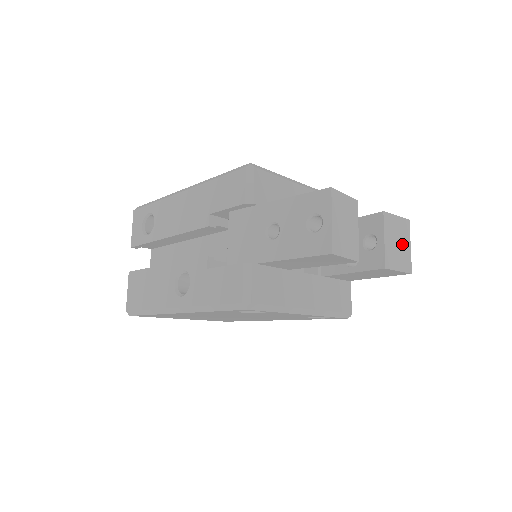
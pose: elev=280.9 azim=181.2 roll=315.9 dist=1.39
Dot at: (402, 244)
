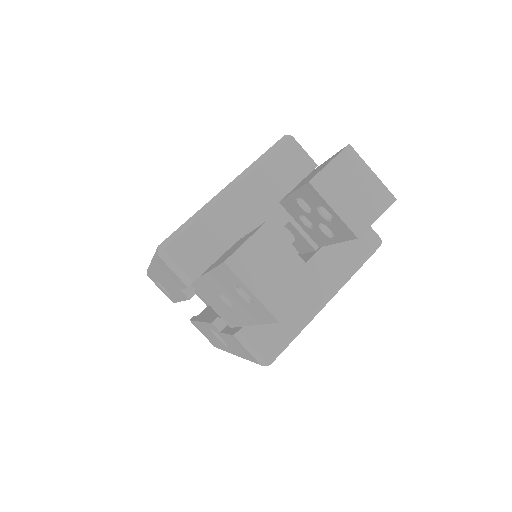
Dot at: (360, 184)
